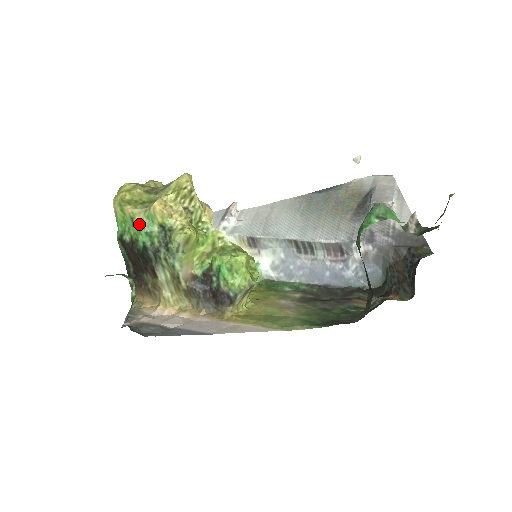
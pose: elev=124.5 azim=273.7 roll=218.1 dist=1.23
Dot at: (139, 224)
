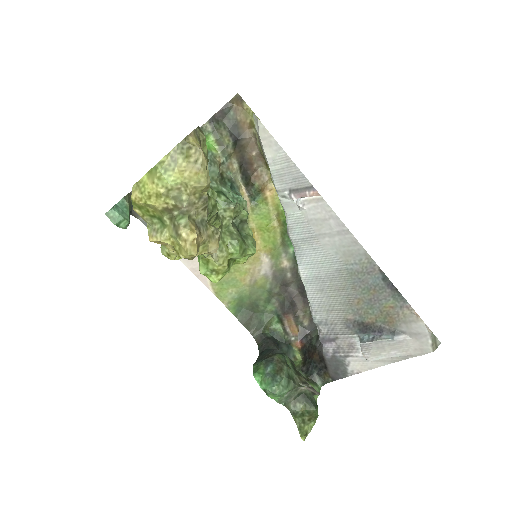
Dot at: occluded
